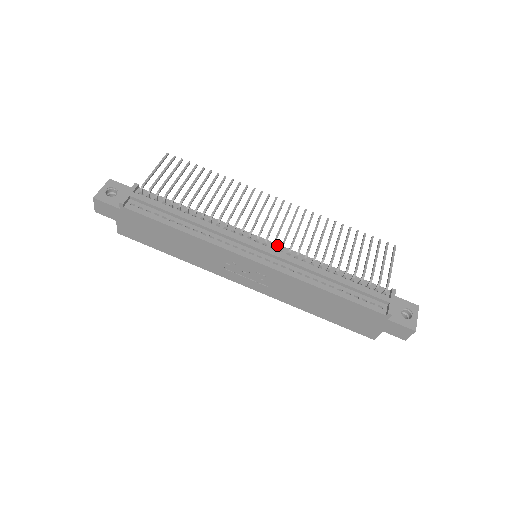
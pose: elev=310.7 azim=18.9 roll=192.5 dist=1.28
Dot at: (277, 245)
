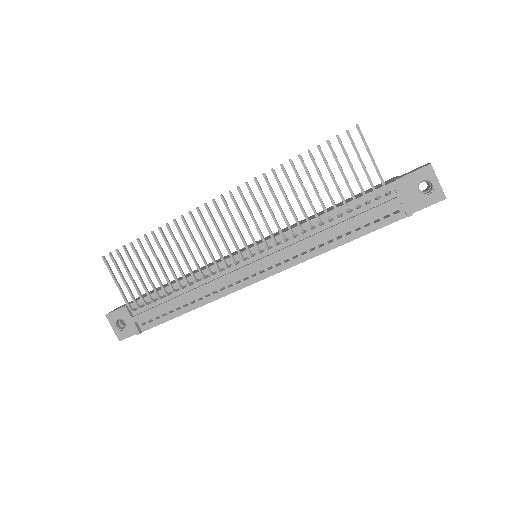
Dot at: (262, 244)
